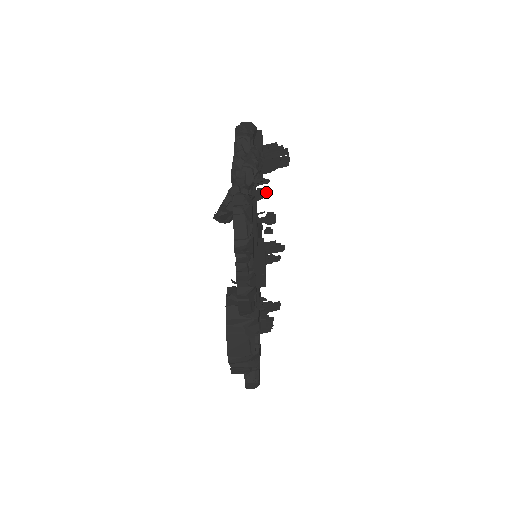
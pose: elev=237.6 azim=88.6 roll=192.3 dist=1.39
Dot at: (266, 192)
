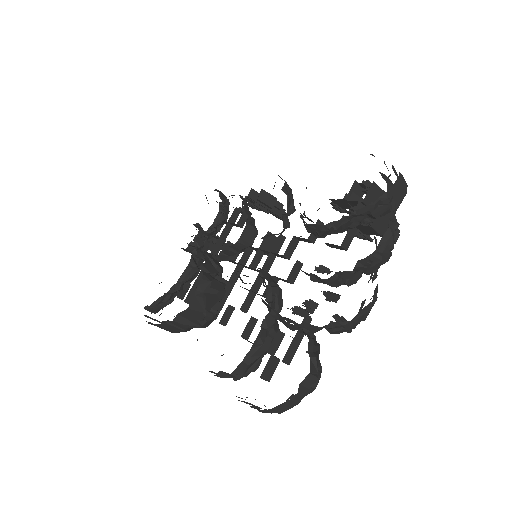
Dot at: (335, 301)
